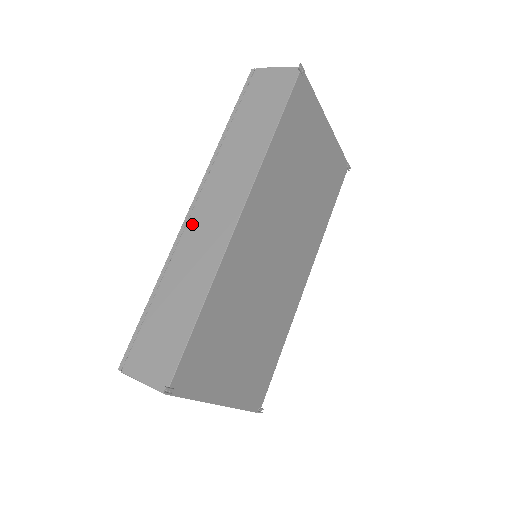
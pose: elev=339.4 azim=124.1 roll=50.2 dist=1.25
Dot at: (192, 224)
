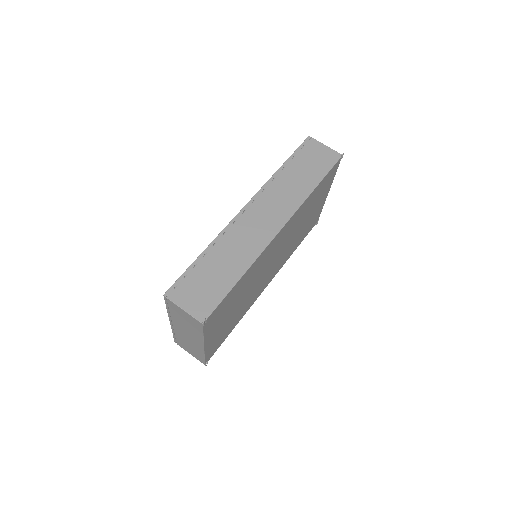
Dot at: (244, 219)
